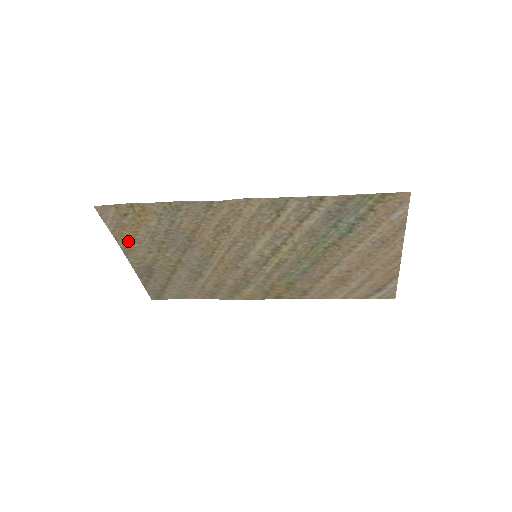
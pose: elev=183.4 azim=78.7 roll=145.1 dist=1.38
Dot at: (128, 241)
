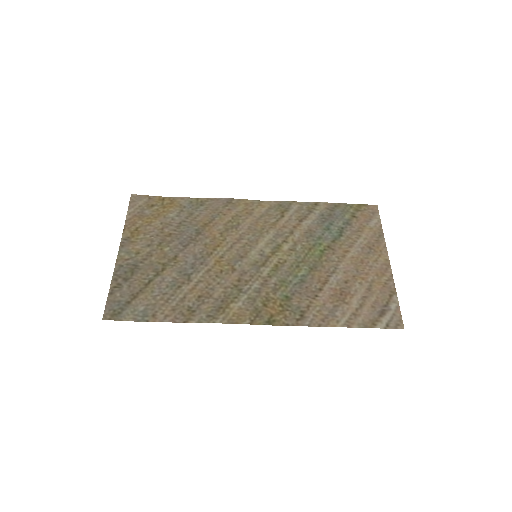
Dot at: (135, 232)
